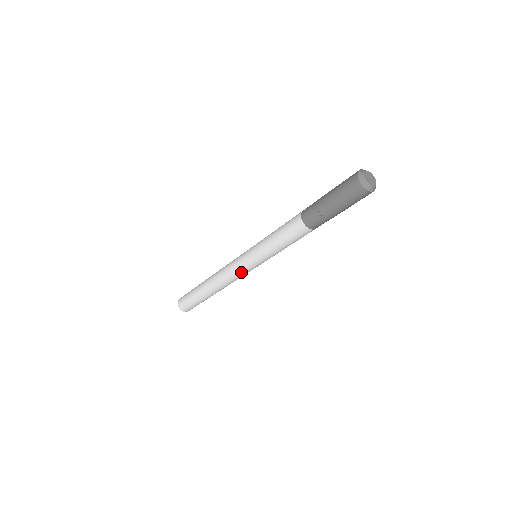
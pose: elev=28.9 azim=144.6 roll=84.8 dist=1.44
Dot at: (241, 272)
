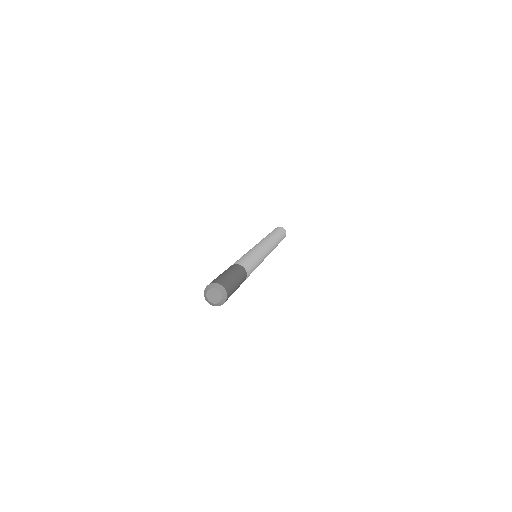
Dot at: occluded
